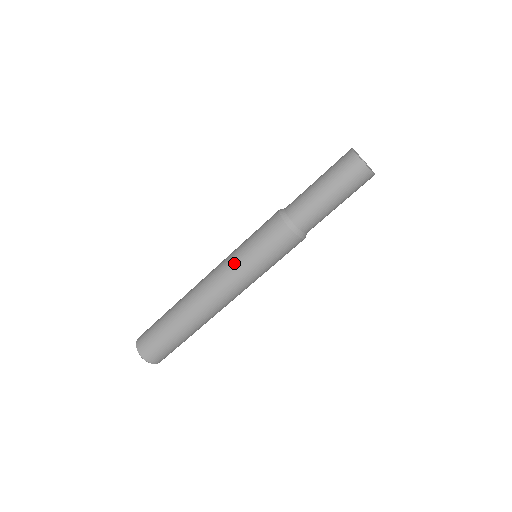
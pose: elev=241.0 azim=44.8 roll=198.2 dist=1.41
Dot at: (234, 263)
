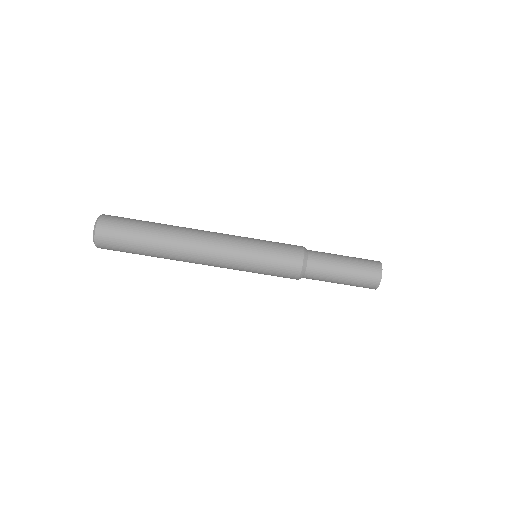
Dot at: (243, 243)
